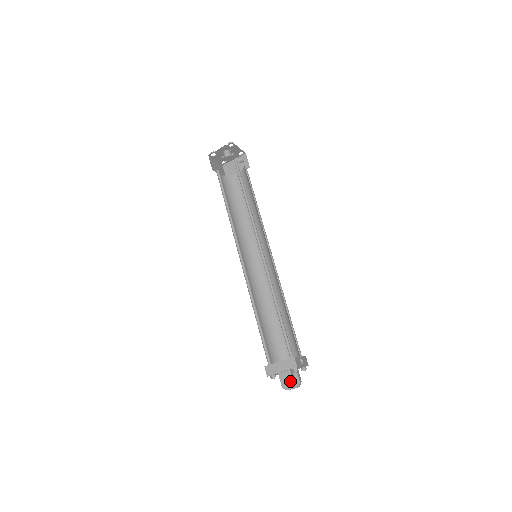
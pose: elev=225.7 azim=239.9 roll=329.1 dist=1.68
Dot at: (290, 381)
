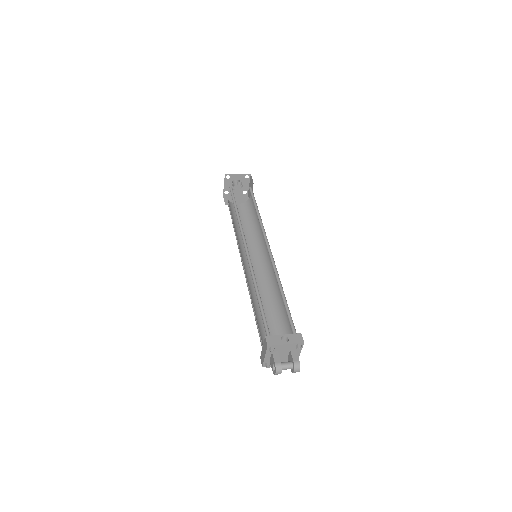
Dot at: (274, 364)
